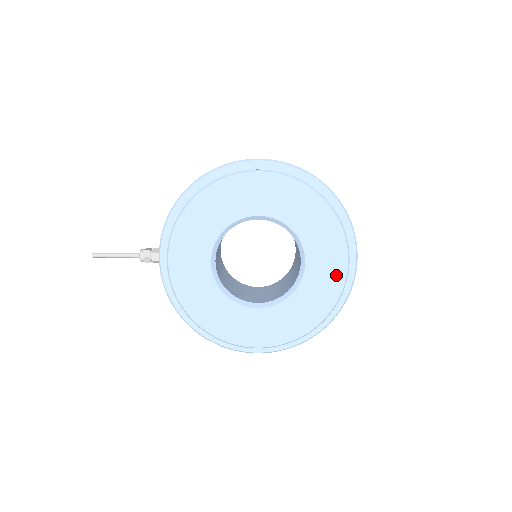
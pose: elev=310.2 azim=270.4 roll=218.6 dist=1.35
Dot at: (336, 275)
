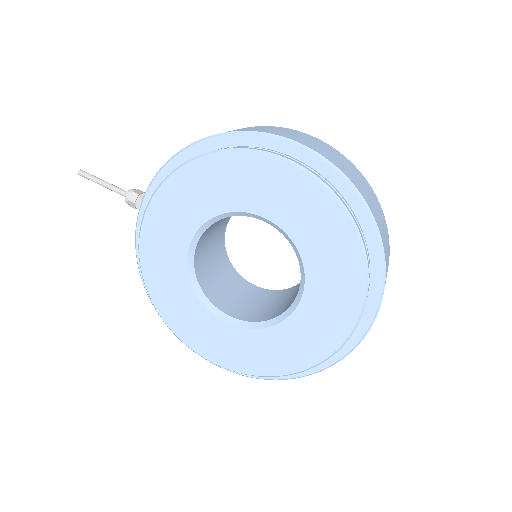
Dot at: (333, 332)
